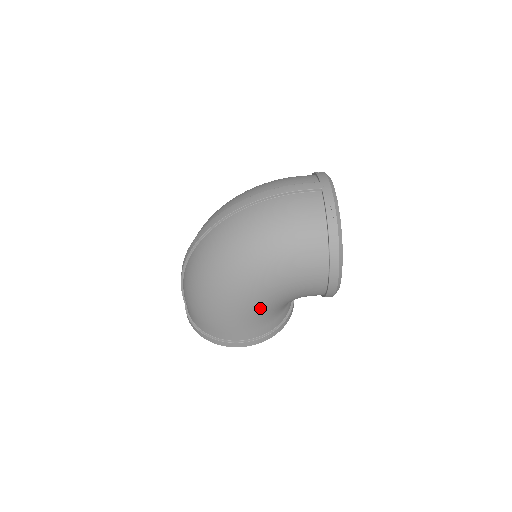
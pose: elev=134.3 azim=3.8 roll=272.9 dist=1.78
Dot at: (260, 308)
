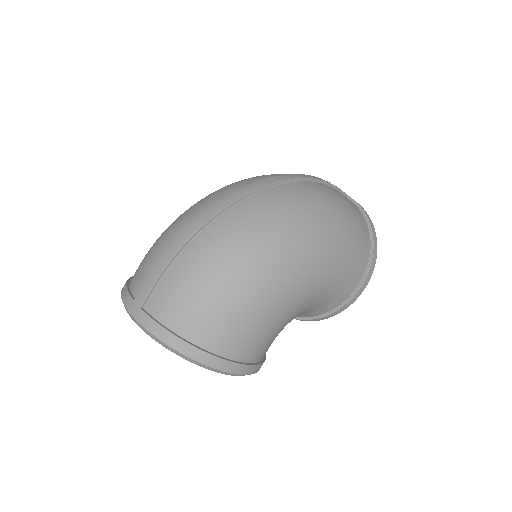
Dot at: (298, 306)
